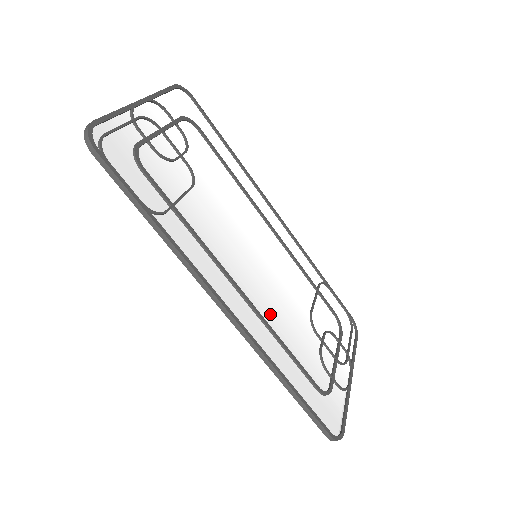
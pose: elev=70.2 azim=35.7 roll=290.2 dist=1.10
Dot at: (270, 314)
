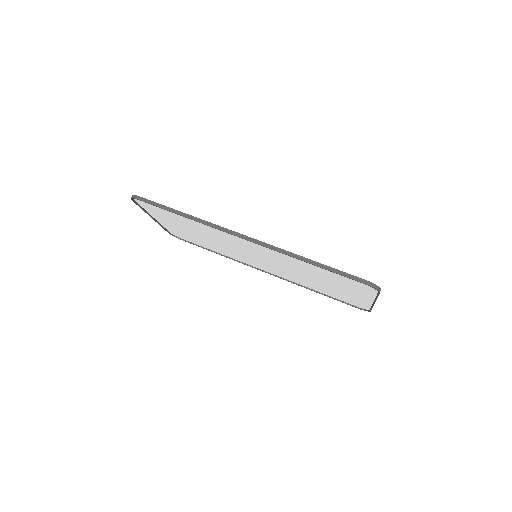
Dot at: (280, 258)
